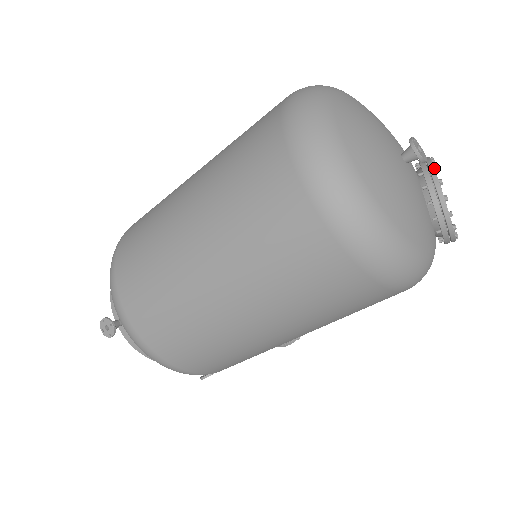
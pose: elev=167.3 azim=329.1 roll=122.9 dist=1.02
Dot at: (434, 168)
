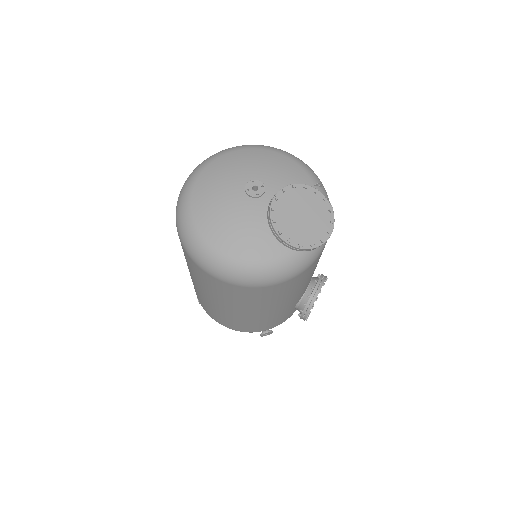
Dot at: (273, 198)
